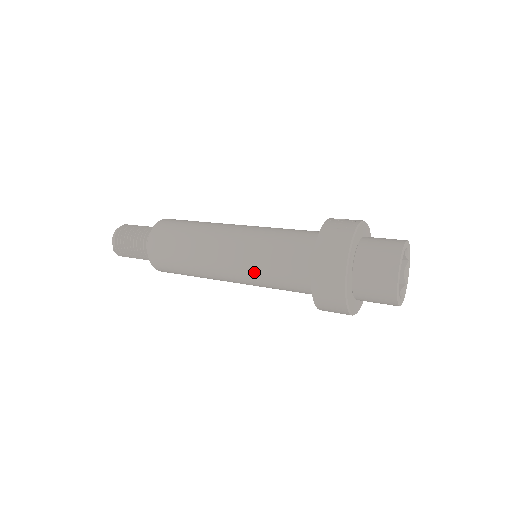
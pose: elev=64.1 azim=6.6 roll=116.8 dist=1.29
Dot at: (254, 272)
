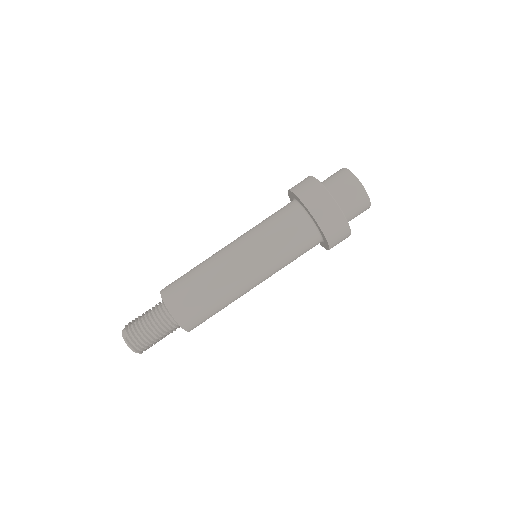
Dot at: (259, 240)
